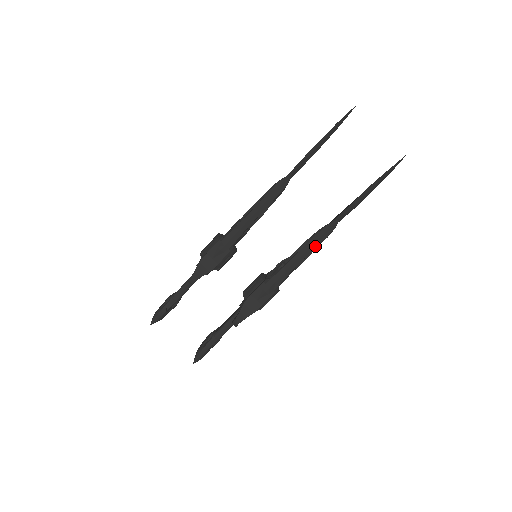
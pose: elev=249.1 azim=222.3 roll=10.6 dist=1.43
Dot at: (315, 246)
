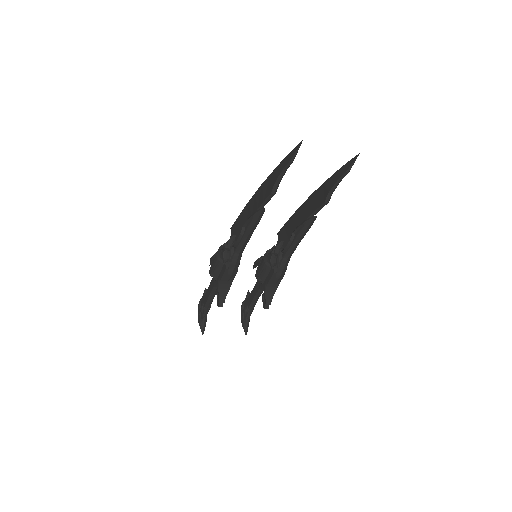
Dot at: (303, 236)
